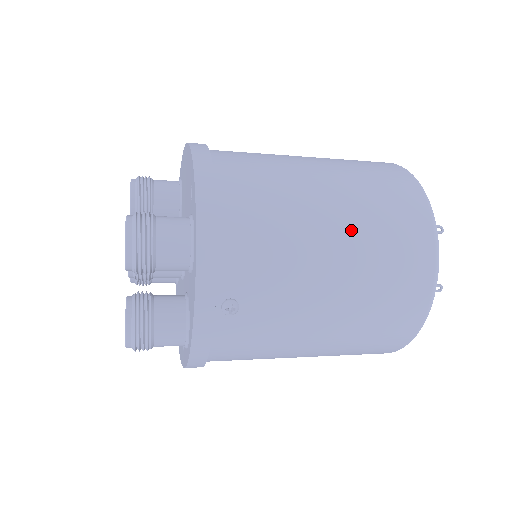
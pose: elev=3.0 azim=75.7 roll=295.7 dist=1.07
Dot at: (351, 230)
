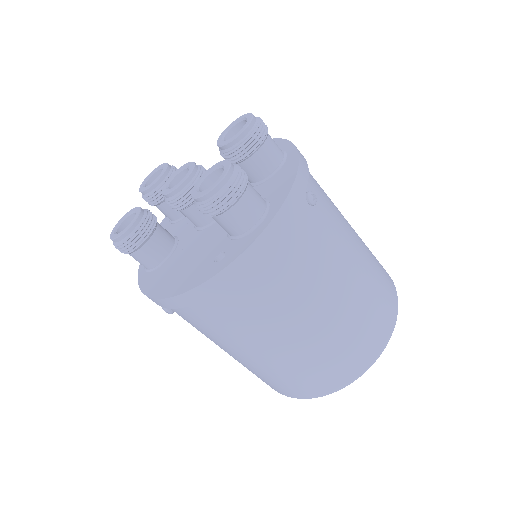
Dot at: occluded
